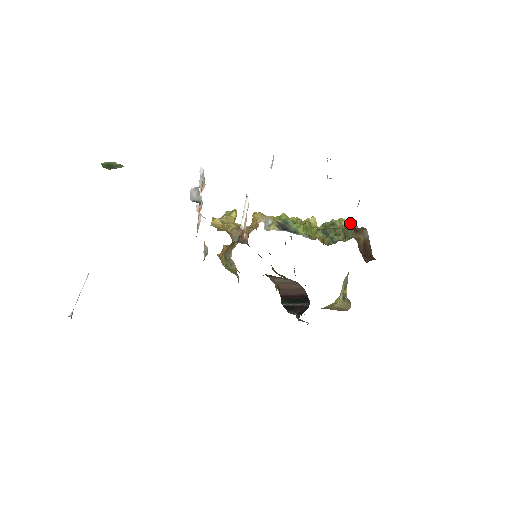
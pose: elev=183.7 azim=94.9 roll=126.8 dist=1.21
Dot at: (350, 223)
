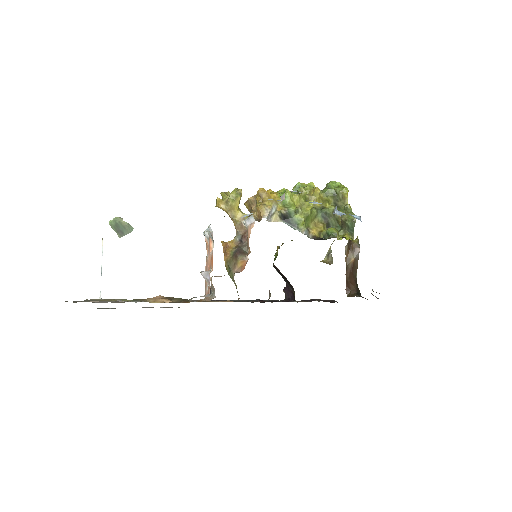
Dot at: (350, 218)
